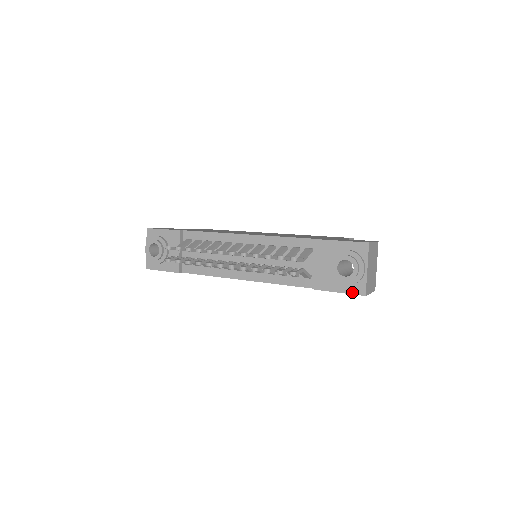
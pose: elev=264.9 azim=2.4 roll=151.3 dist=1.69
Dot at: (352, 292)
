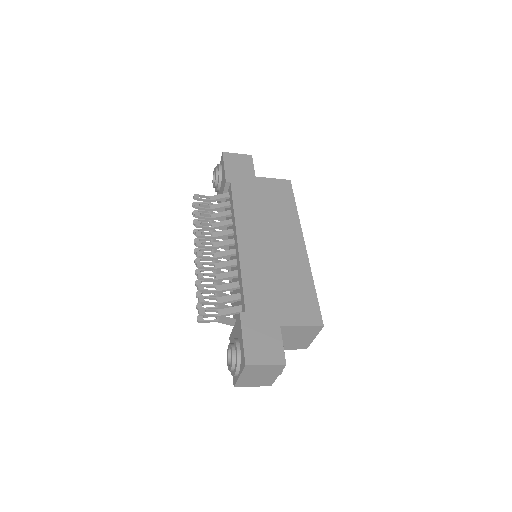
Dot at: occluded
